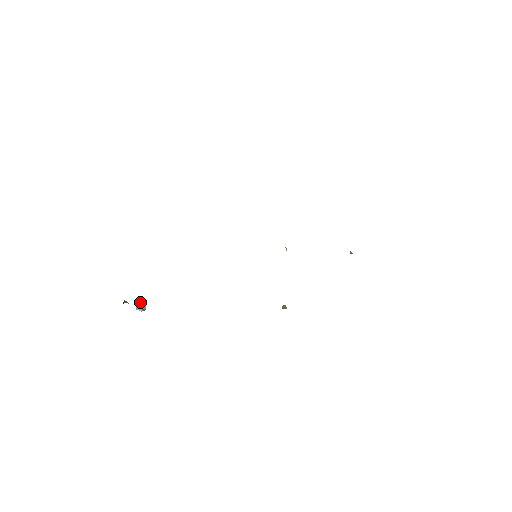
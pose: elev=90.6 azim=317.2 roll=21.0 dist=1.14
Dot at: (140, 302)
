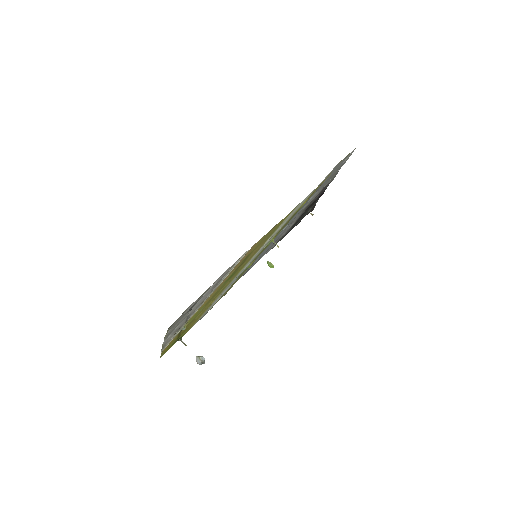
Dot at: (201, 357)
